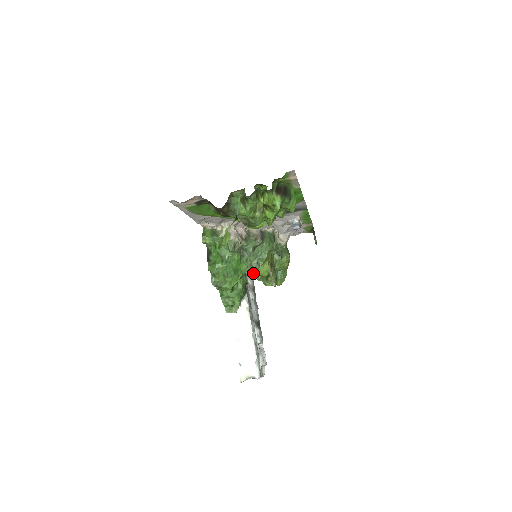
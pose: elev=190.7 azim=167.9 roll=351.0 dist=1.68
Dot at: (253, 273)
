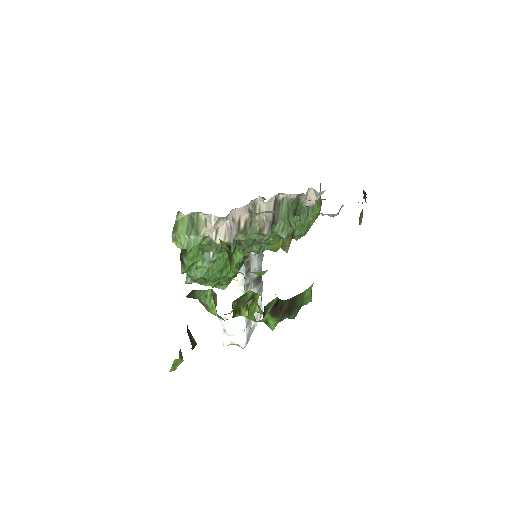
Dot at: occluded
